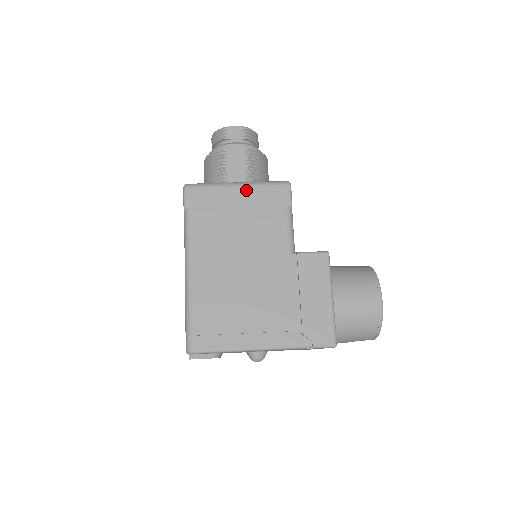
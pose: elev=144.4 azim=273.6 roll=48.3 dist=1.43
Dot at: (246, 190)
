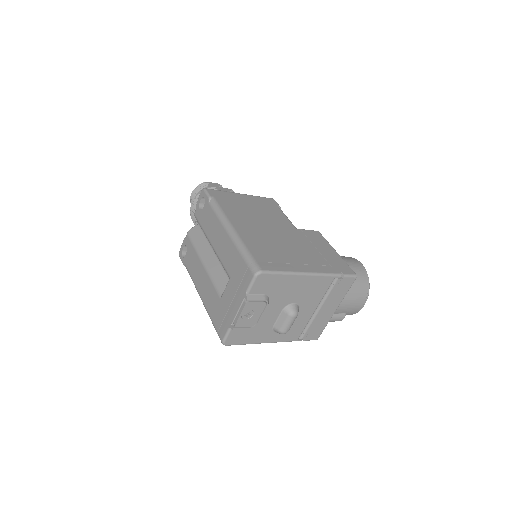
Dot at: (248, 196)
